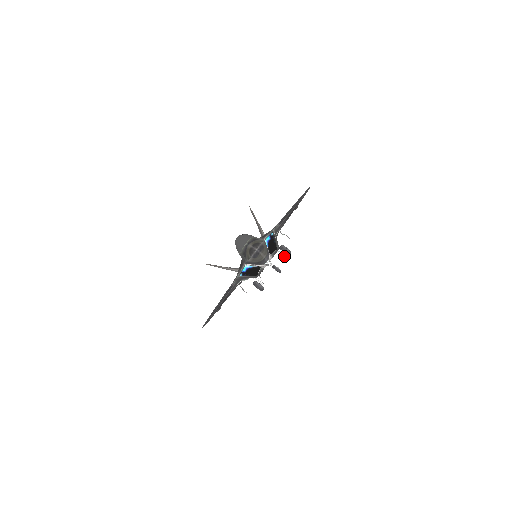
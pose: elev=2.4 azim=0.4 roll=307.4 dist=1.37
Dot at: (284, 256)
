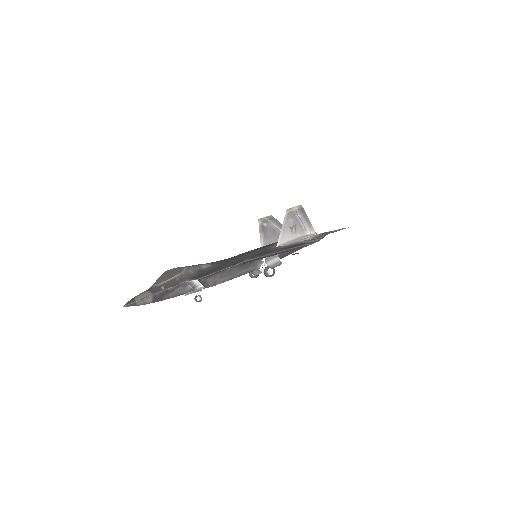
Dot at: occluded
